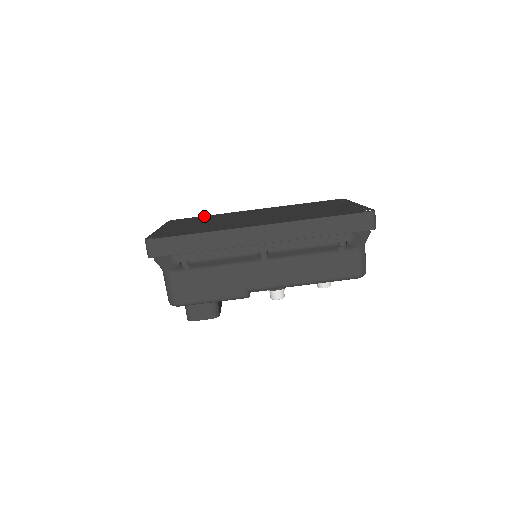
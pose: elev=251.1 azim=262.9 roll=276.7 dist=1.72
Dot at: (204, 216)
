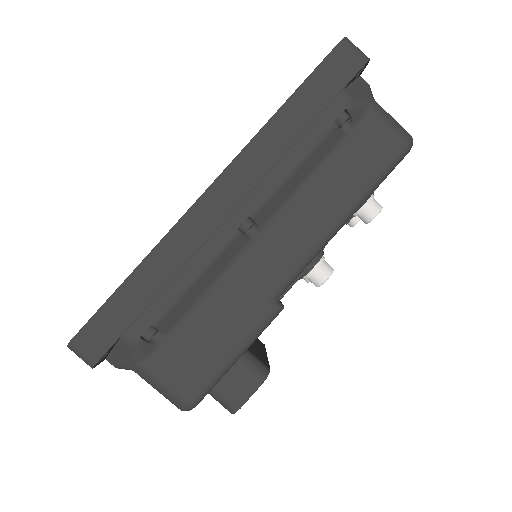
Dot at: occluded
